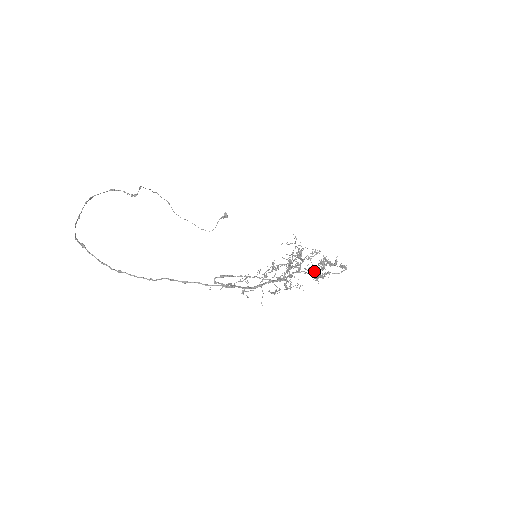
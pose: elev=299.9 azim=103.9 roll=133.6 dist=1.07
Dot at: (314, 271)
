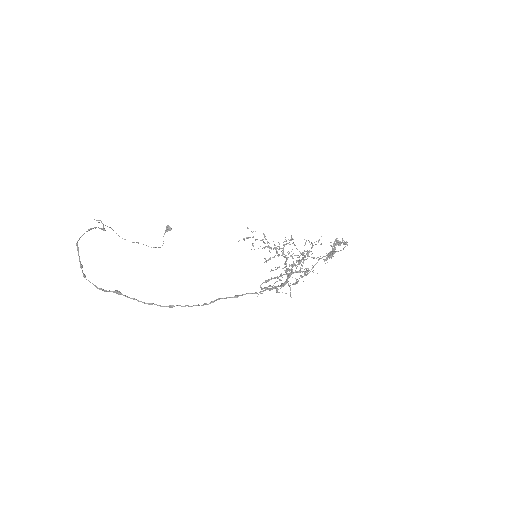
Dot at: (330, 253)
